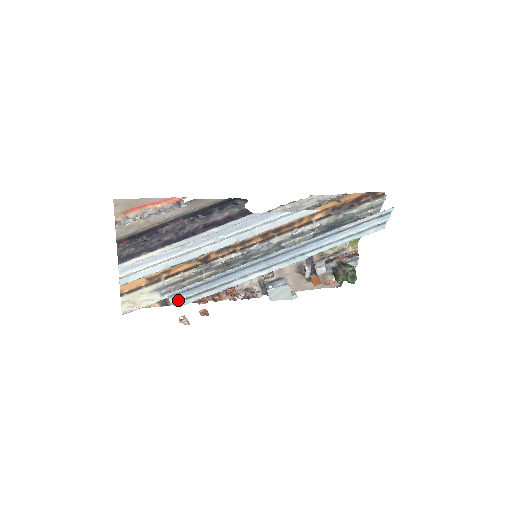
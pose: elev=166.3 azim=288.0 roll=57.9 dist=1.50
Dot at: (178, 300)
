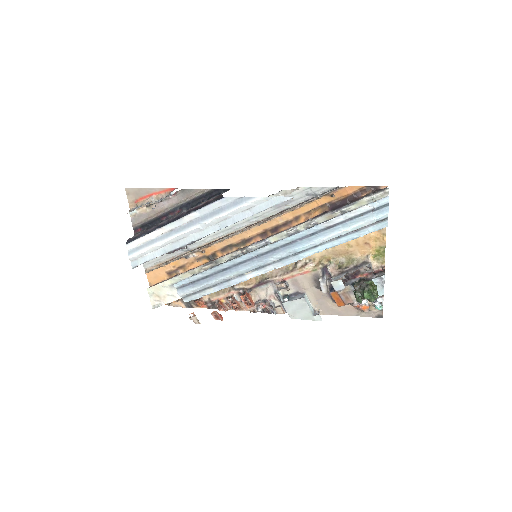
Dot at: (185, 293)
